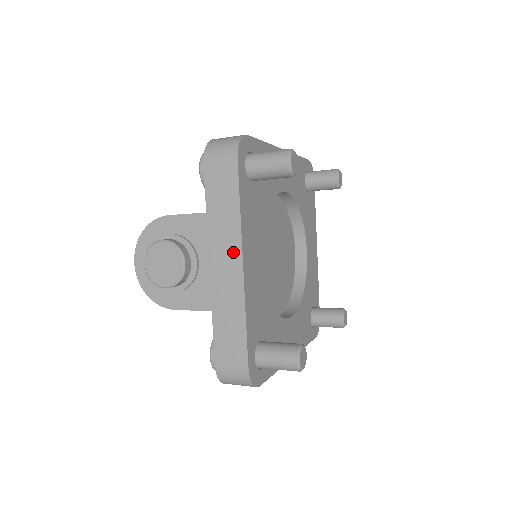
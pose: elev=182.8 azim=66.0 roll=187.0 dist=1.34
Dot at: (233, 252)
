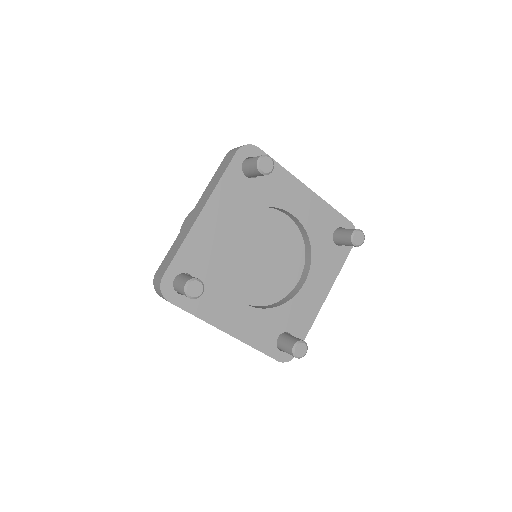
Dot at: (203, 204)
